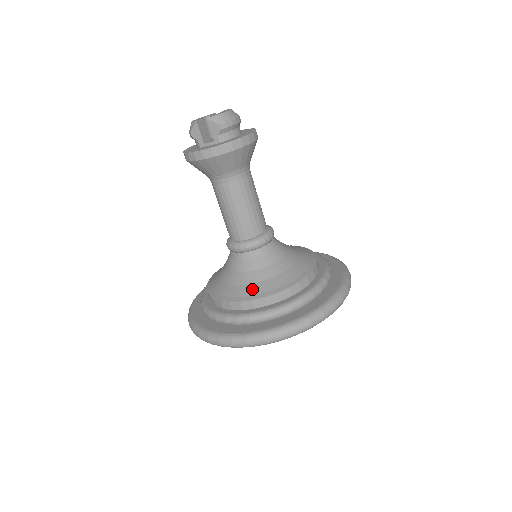
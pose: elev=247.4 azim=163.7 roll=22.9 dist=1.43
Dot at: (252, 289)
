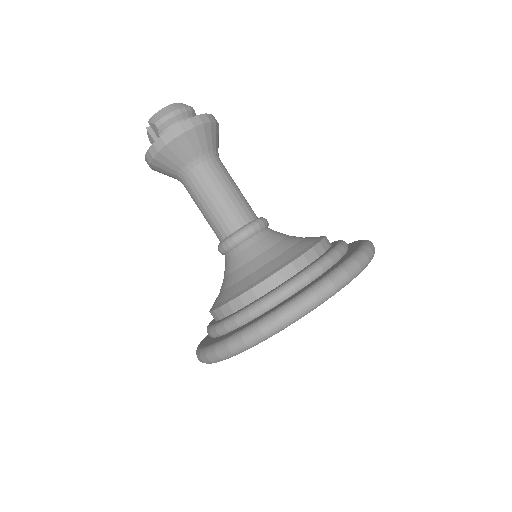
Dot at: (224, 294)
